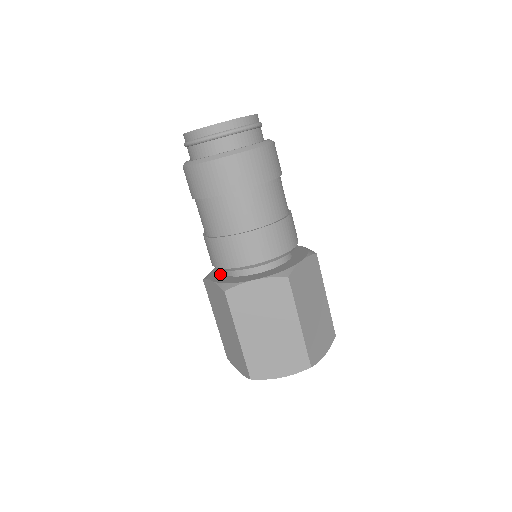
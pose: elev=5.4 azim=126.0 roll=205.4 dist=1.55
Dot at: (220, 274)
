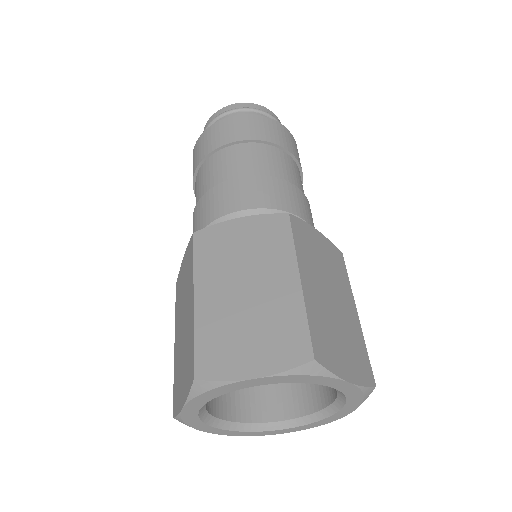
Dot at: occluded
